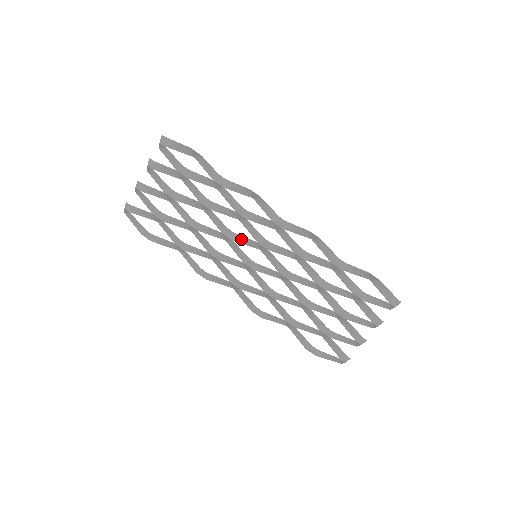
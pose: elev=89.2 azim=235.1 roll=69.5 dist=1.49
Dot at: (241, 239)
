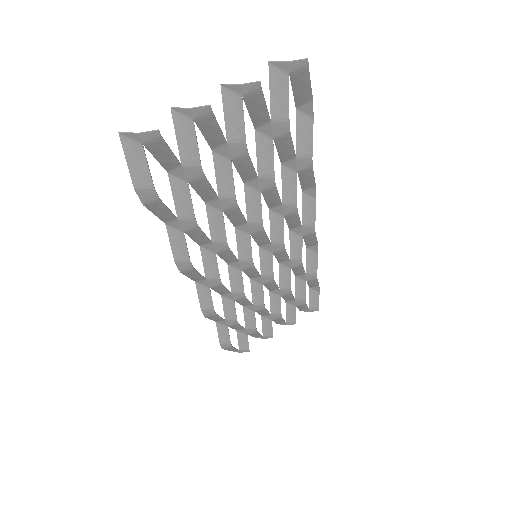
Dot at: (260, 236)
